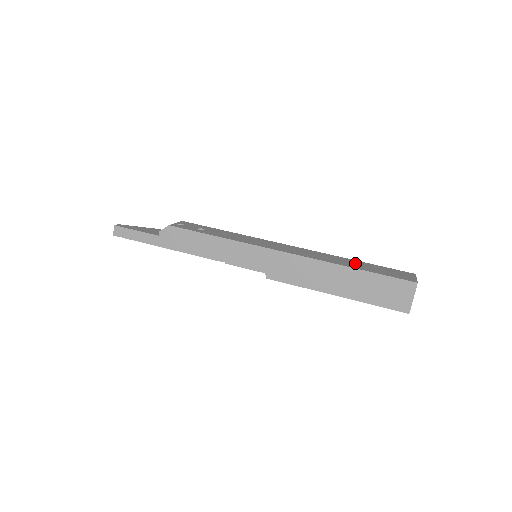
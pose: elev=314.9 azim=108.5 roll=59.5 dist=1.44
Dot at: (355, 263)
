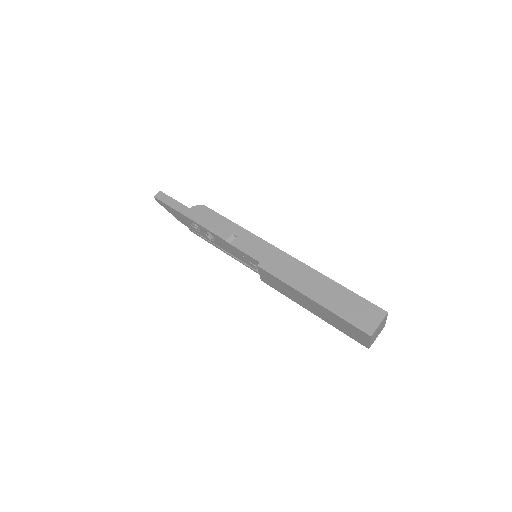
Dot at: occluded
